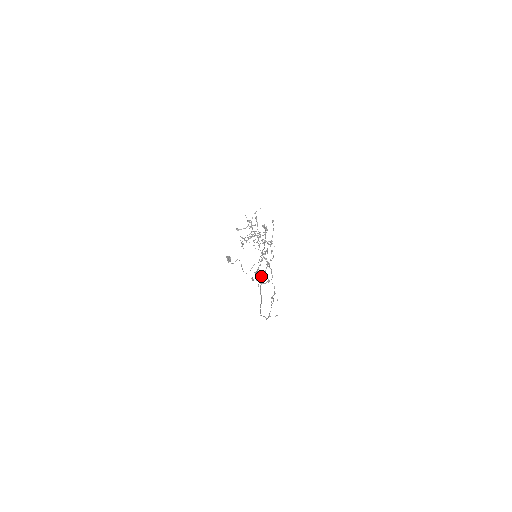
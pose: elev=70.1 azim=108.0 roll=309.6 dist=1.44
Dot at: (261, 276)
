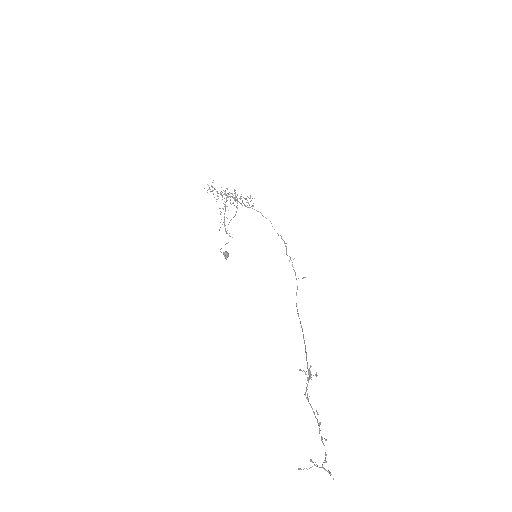
Dot at: (308, 379)
